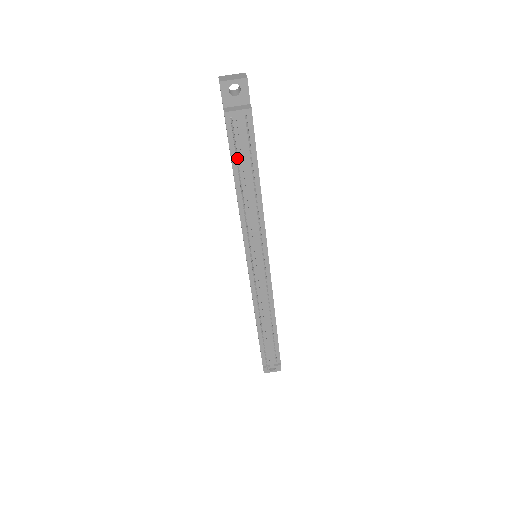
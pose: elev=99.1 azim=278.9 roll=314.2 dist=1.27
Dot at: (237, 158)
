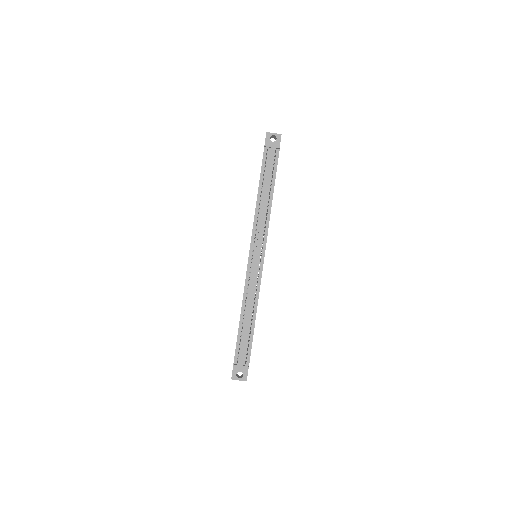
Dot at: occluded
